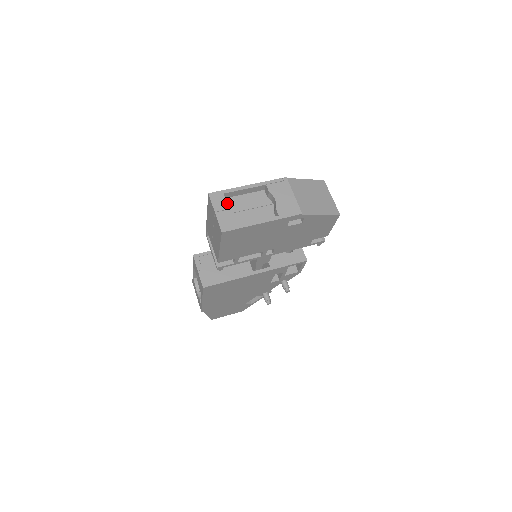
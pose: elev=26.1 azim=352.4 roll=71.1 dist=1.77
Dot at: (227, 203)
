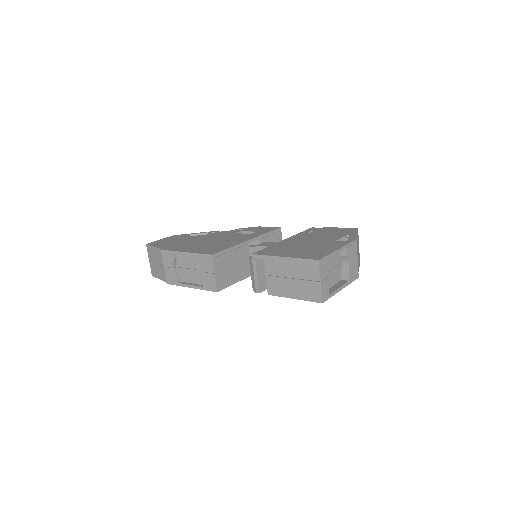
Dot at: occluded
